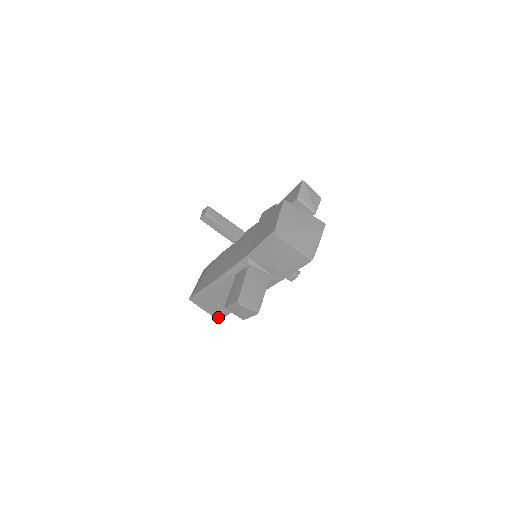
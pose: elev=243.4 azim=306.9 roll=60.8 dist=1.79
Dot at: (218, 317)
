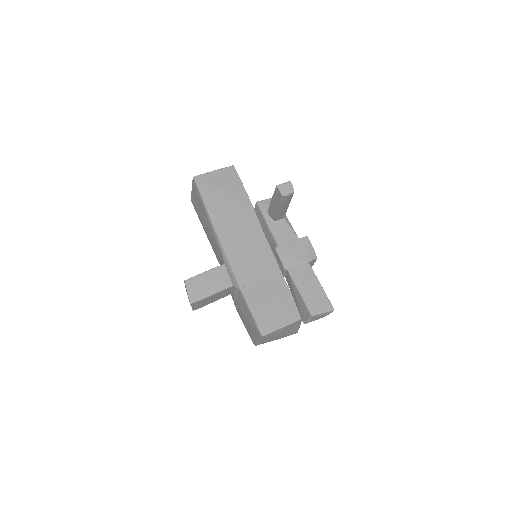
Dot at: (193, 202)
